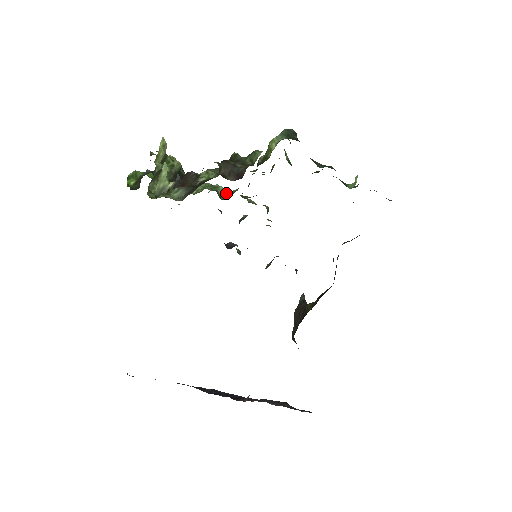
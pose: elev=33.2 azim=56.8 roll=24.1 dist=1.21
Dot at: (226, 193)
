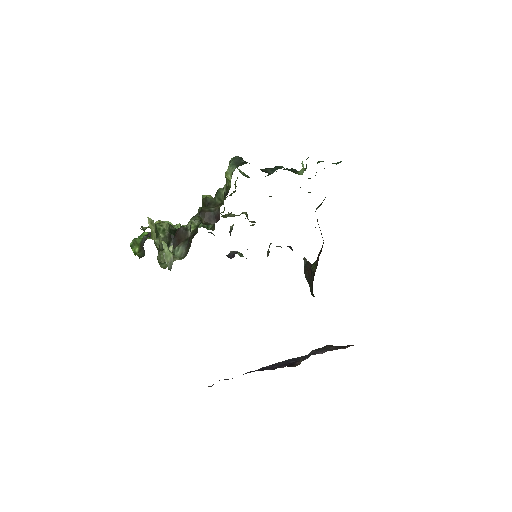
Dot at: occluded
